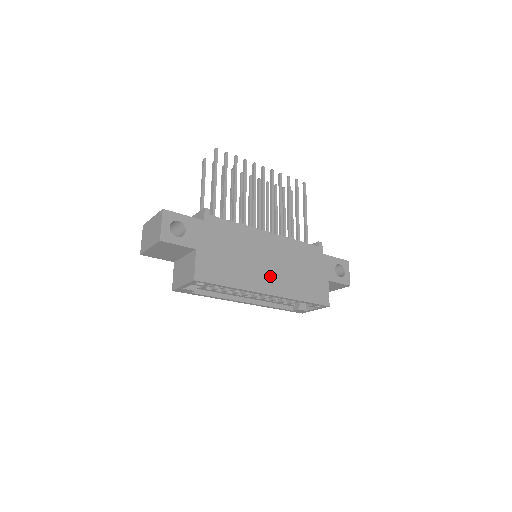
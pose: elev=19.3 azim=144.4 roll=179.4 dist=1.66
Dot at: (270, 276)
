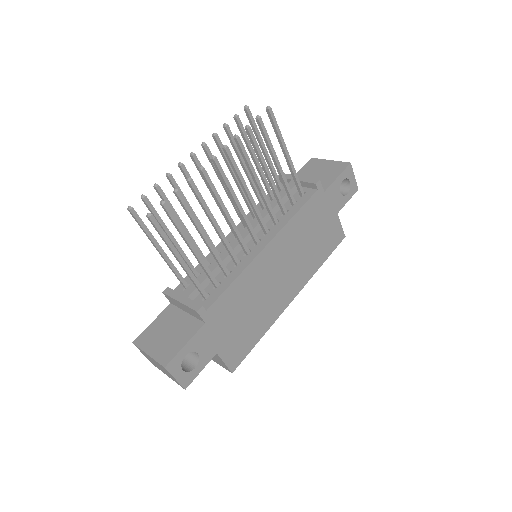
Dot at: (287, 284)
